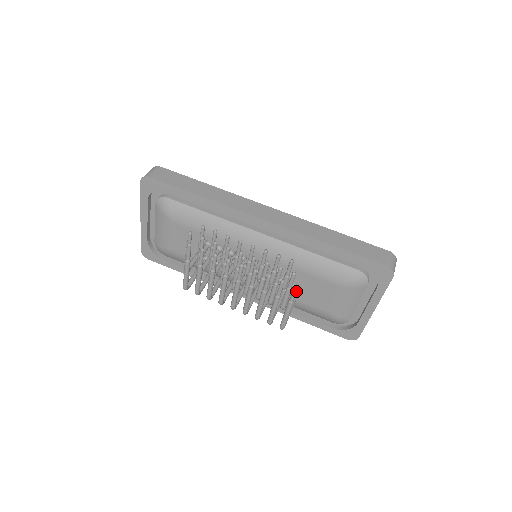
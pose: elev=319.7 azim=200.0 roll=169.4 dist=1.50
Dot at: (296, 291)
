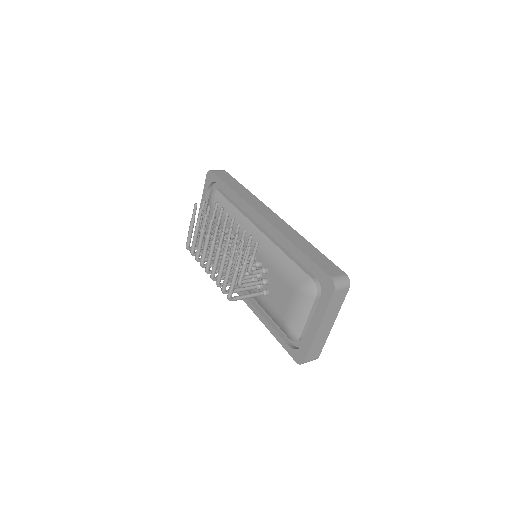
Dot at: (240, 256)
